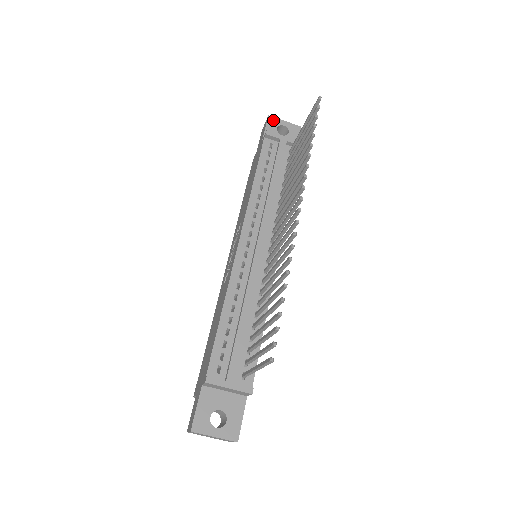
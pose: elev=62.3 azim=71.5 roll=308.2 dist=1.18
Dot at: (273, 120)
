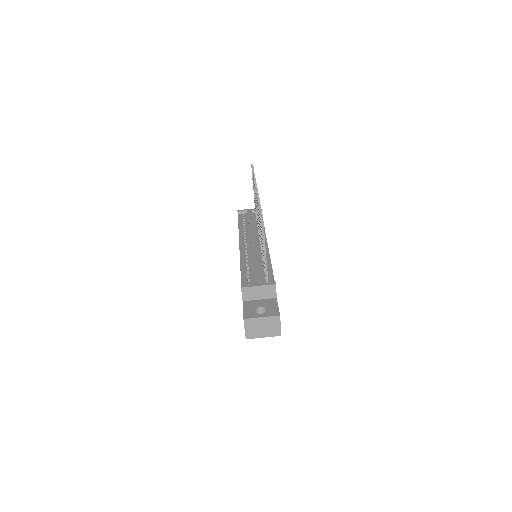
Dot at: occluded
